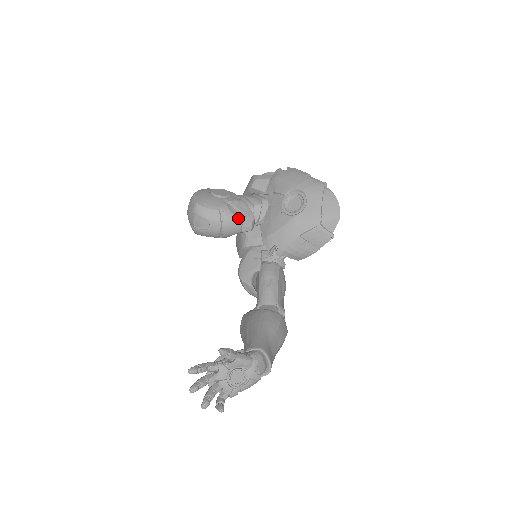
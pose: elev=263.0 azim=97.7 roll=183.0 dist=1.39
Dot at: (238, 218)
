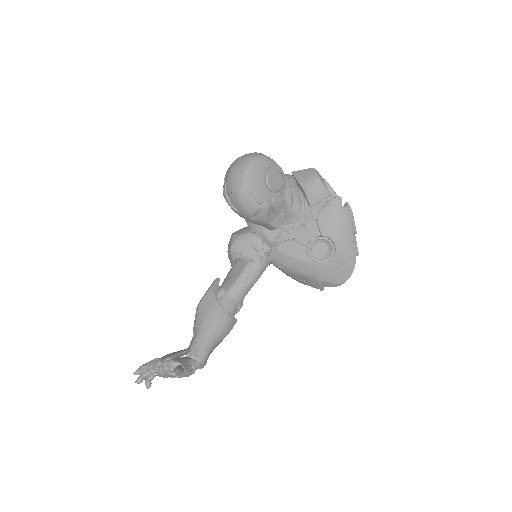
Dot at: (269, 222)
